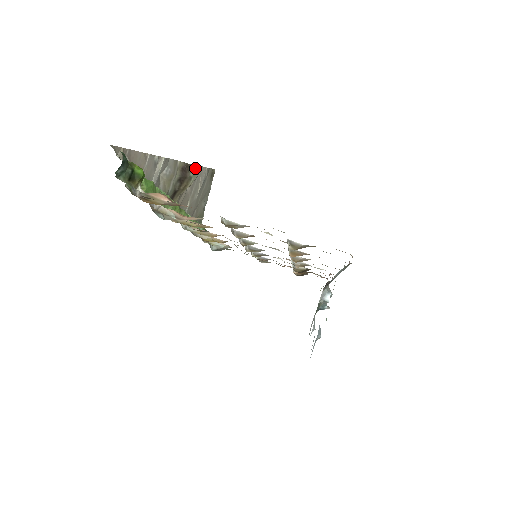
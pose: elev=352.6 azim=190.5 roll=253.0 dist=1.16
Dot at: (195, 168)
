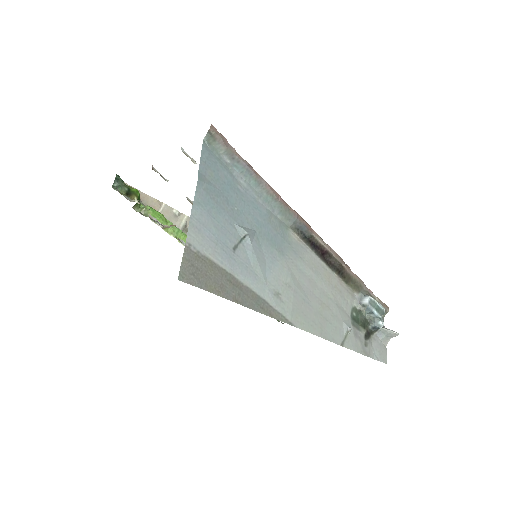
Dot at: occluded
